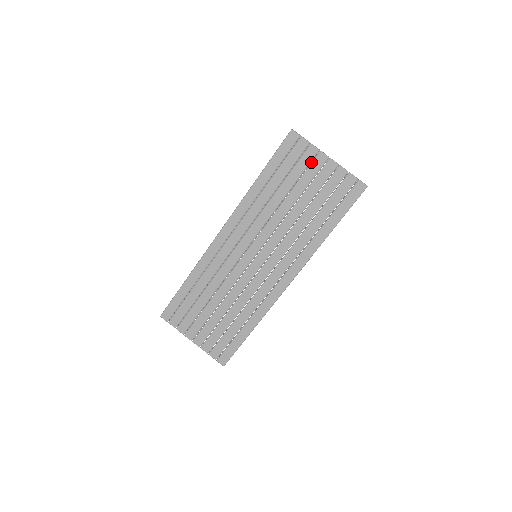
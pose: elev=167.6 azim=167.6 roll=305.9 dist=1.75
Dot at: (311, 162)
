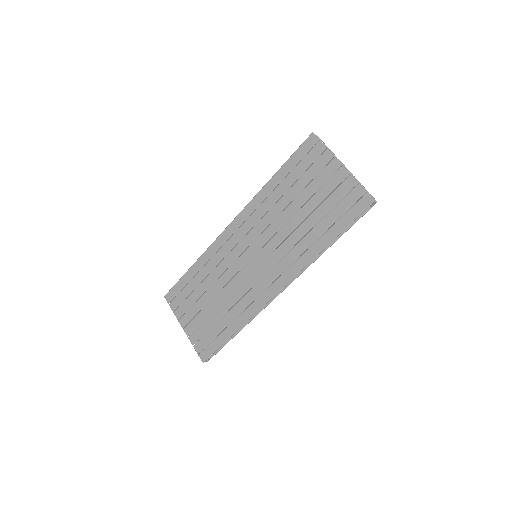
Dot at: occluded
